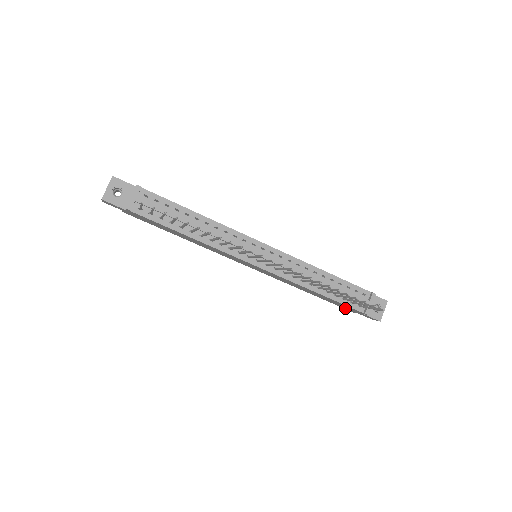
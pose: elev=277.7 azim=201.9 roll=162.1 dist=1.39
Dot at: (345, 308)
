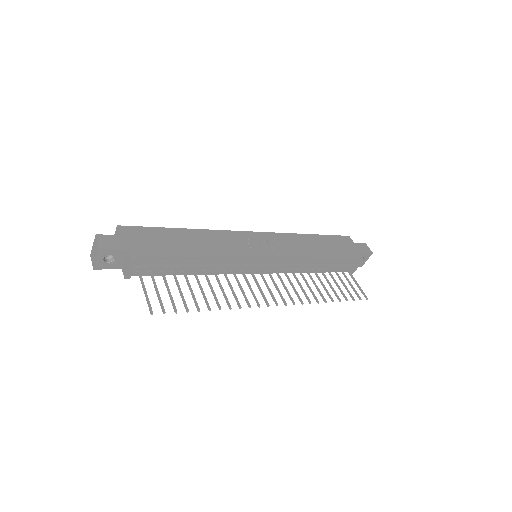
Dot at: occluded
